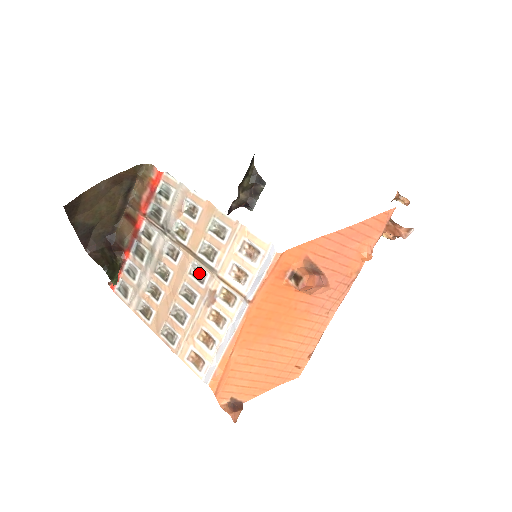
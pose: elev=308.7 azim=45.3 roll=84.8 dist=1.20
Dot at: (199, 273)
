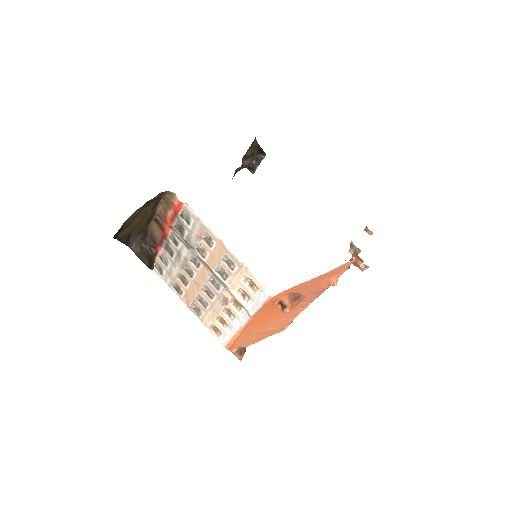
Dot at: (216, 283)
